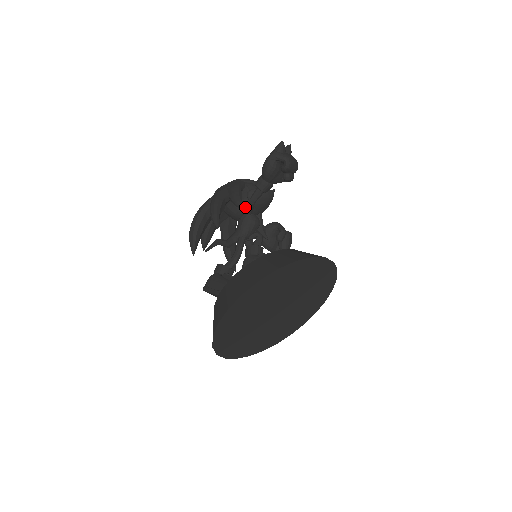
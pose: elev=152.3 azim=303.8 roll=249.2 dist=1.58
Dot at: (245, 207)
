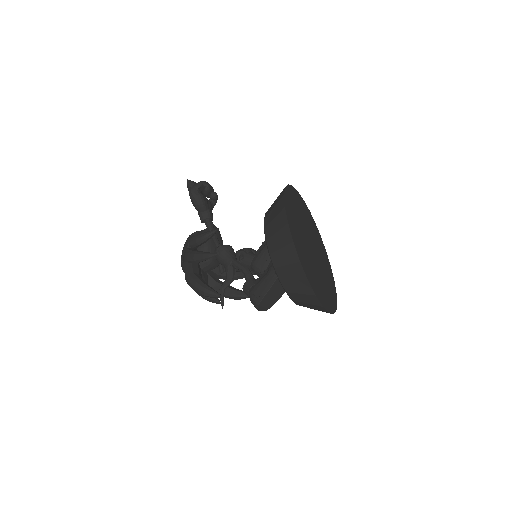
Dot at: (211, 246)
